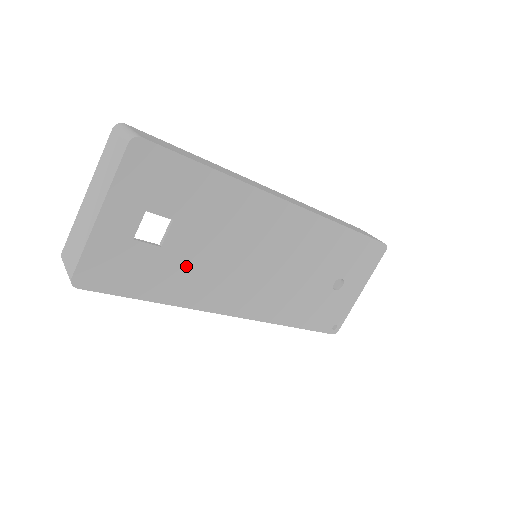
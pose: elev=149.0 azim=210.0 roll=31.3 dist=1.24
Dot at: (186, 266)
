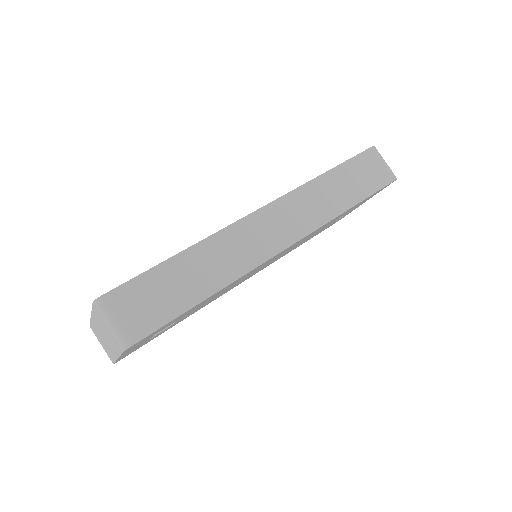
Dot at: occluded
